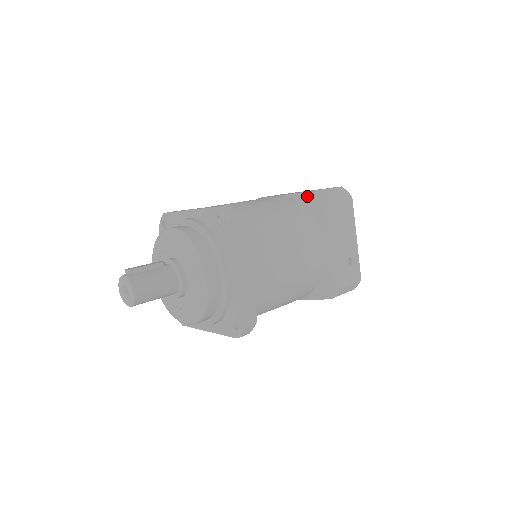
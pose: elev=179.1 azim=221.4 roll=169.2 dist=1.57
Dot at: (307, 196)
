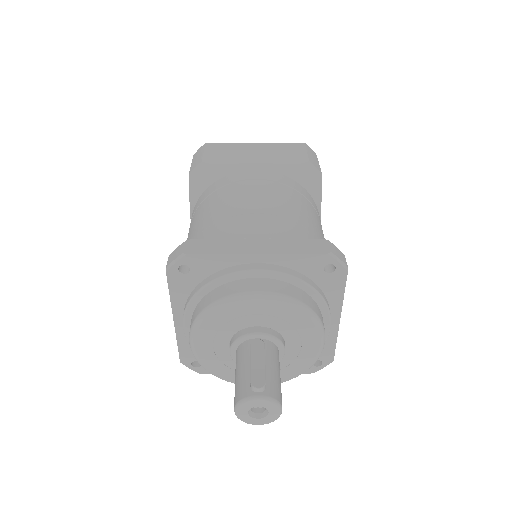
Dot at: (300, 171)
